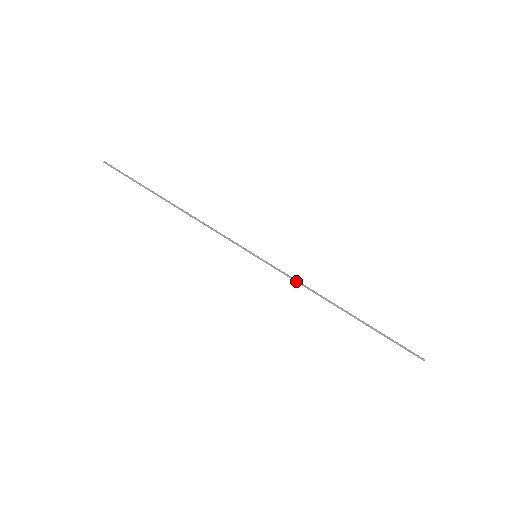
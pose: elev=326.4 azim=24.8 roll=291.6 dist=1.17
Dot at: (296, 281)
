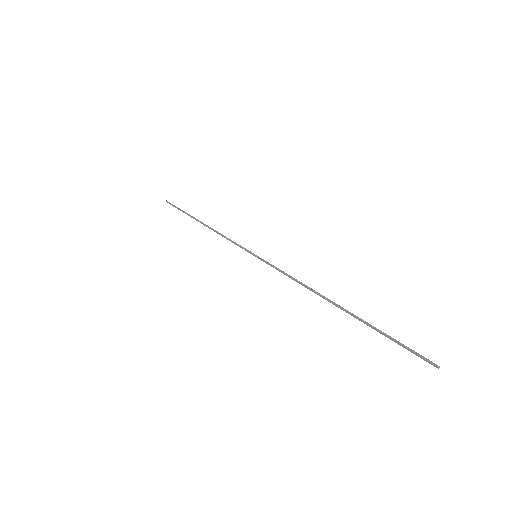
Dot at: (288, 276)
